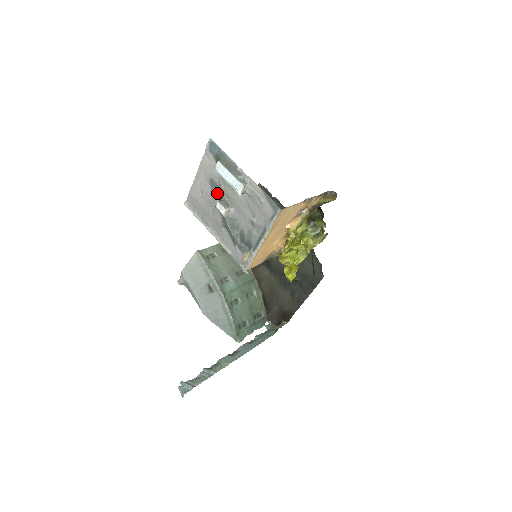
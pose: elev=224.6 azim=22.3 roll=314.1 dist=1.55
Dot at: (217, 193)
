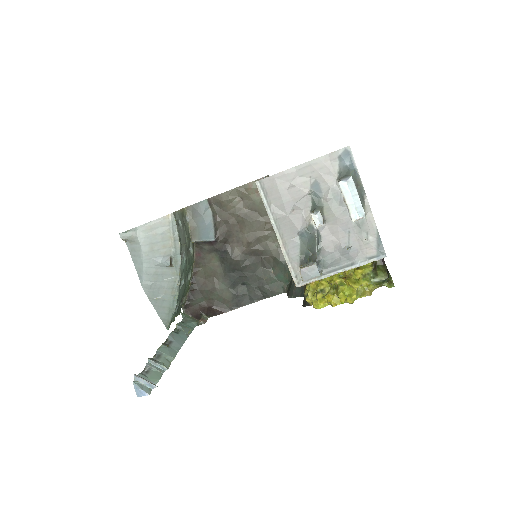
Dot at: (315, 199)
